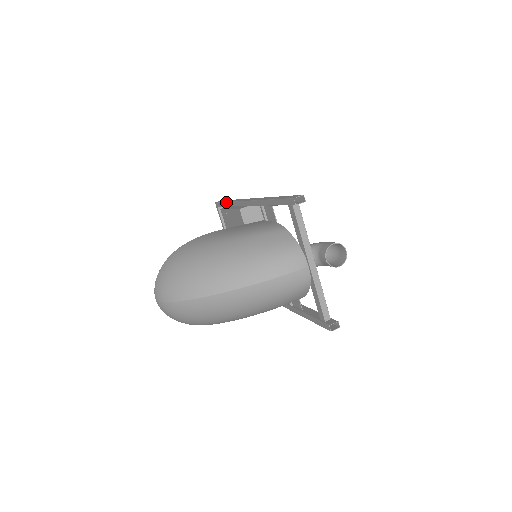
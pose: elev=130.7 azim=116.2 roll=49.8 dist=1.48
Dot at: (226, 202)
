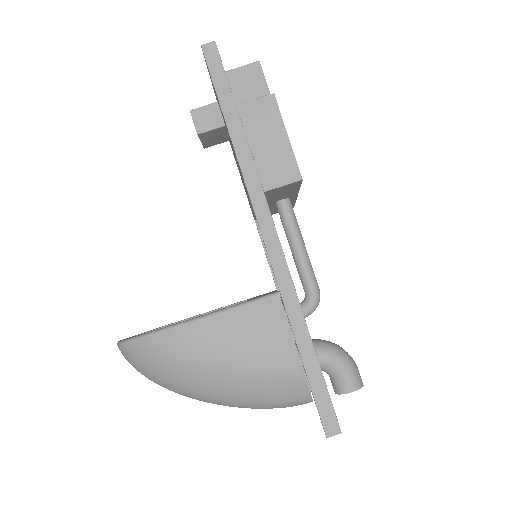
Dot at: occluded
